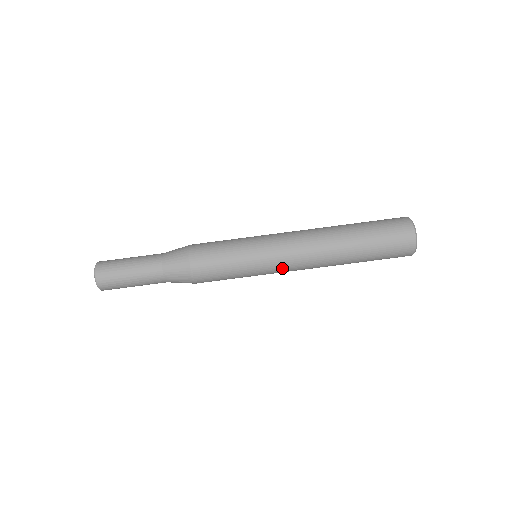
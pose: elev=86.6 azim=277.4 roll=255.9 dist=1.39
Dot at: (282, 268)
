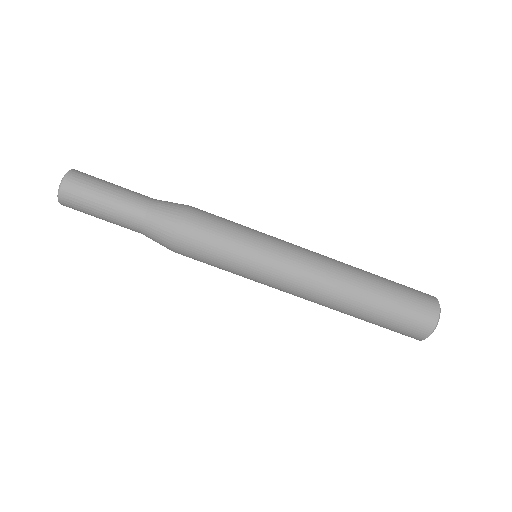
Dot at: (286, 270)
